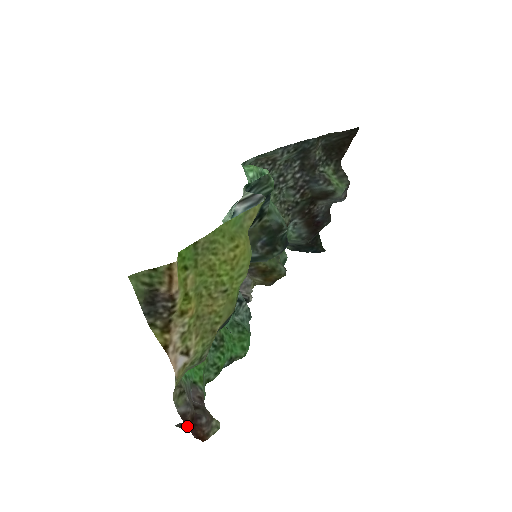
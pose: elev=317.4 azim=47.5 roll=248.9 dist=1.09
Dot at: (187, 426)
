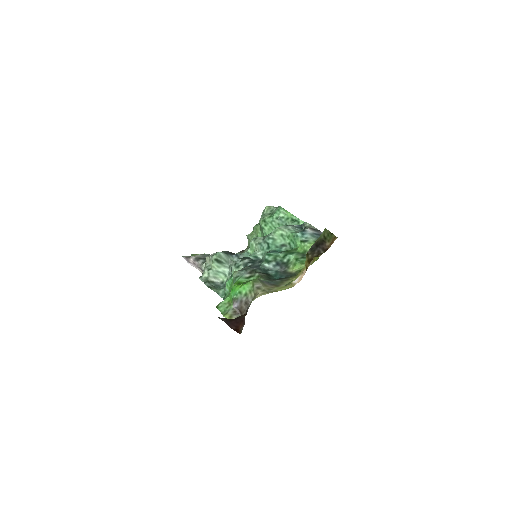
Dot at: (237, 319)
